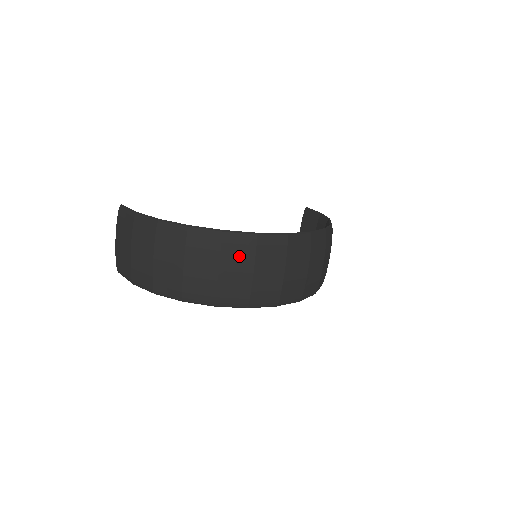
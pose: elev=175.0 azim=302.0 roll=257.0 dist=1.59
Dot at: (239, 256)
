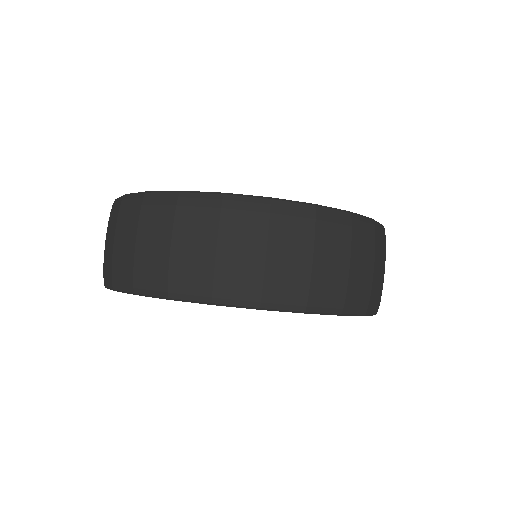
Dot at: (198, 223)
